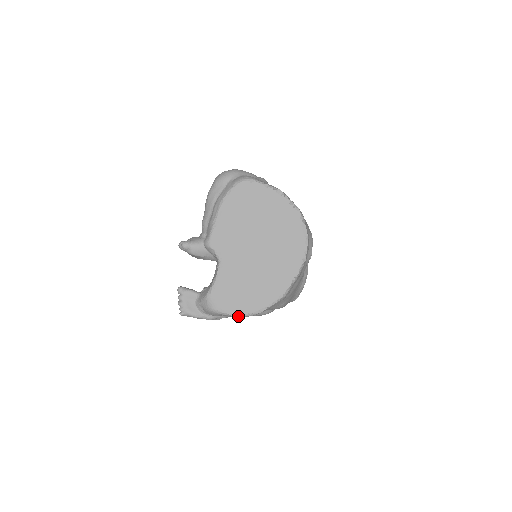
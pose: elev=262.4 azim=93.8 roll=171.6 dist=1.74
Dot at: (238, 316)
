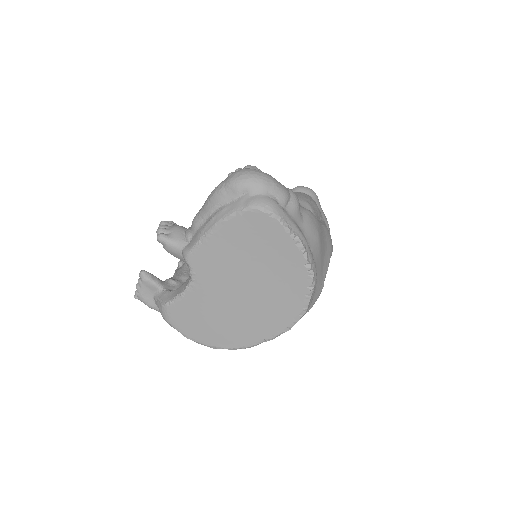
Dot at: (190, 339)
